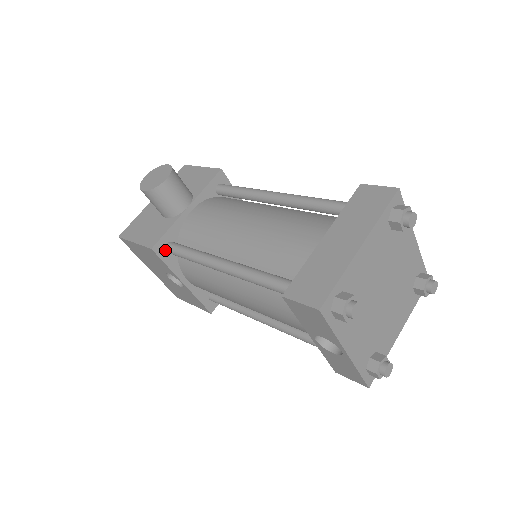
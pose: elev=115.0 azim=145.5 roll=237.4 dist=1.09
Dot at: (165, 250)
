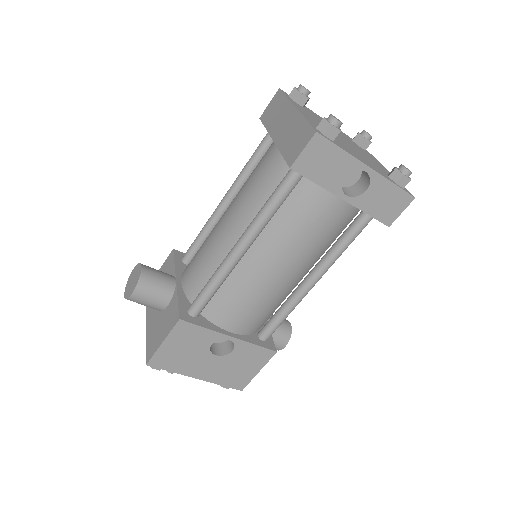
Dot at: (191, 317)
